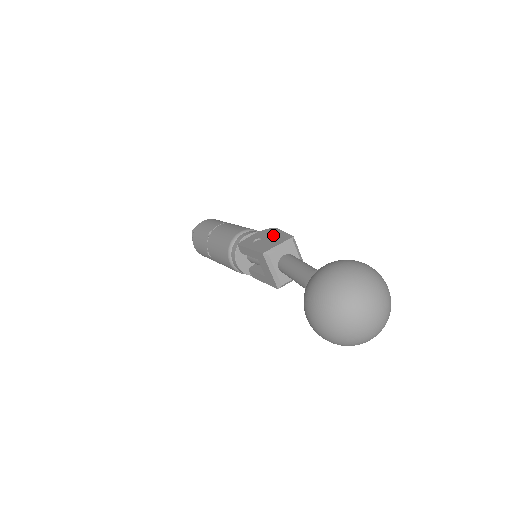
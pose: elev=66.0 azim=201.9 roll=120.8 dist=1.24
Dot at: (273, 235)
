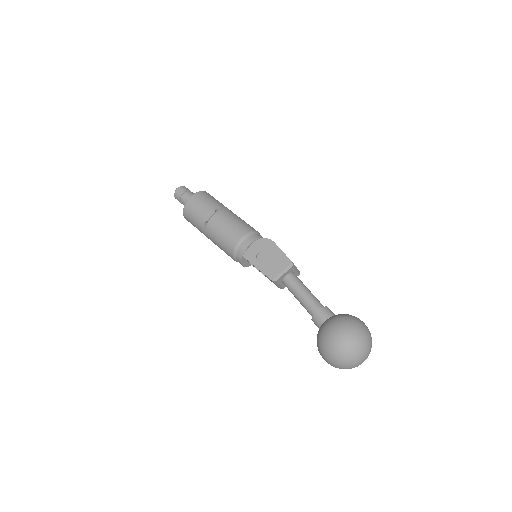
Dot at: (273, 253)
